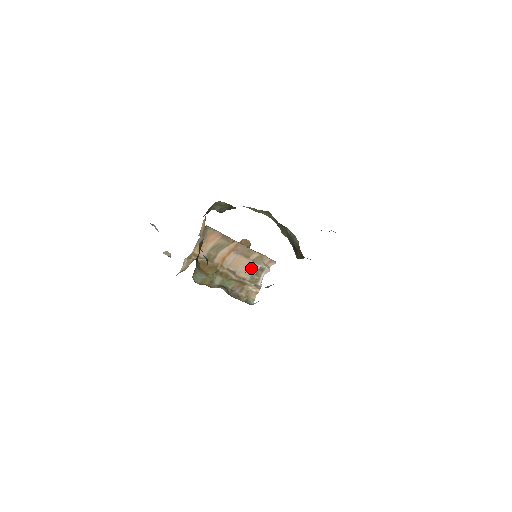
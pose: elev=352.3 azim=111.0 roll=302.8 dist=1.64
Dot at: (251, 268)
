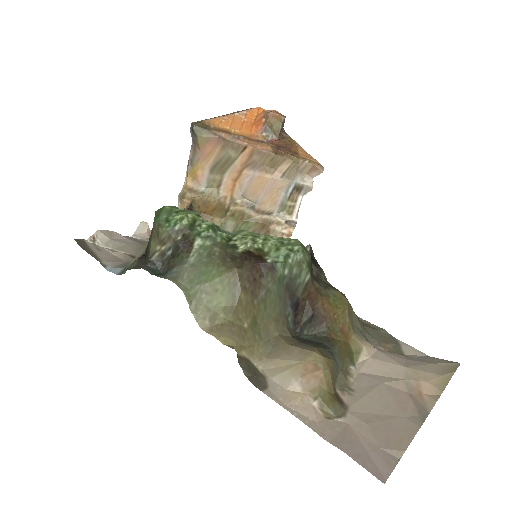
Dot at: (279, 191)
